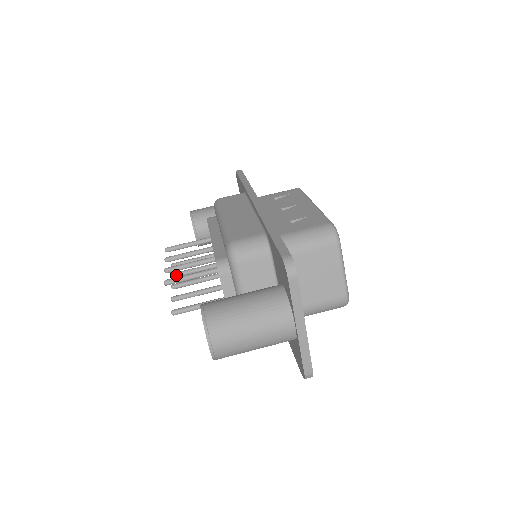
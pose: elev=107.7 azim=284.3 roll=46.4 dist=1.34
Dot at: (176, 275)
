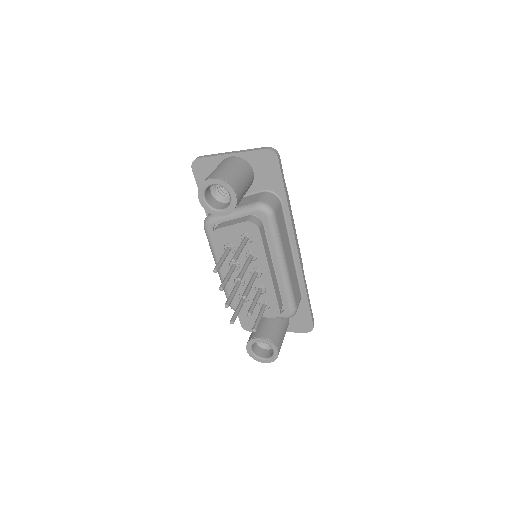
Dot at: (249, 311)
